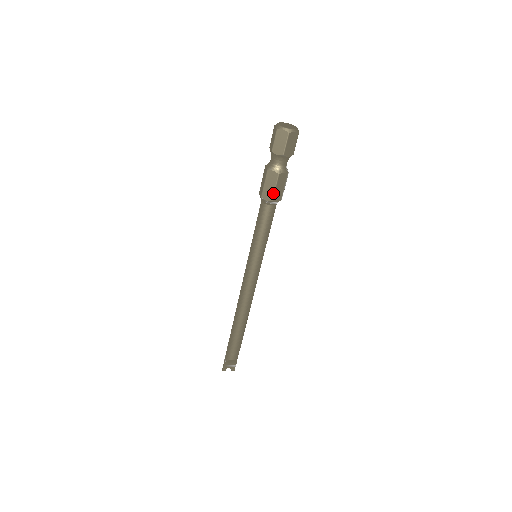
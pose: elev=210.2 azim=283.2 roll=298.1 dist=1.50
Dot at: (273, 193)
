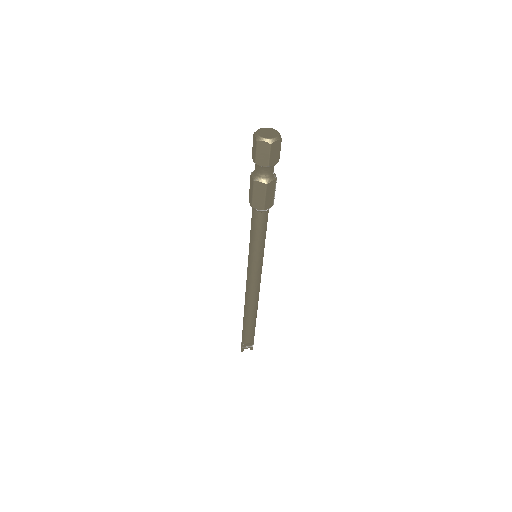
Dot at: (264, 202)
